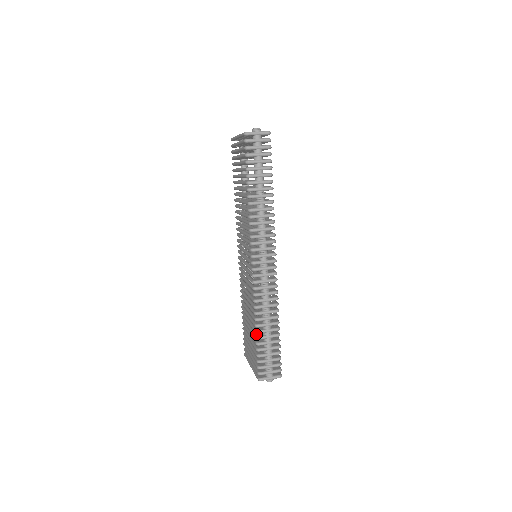
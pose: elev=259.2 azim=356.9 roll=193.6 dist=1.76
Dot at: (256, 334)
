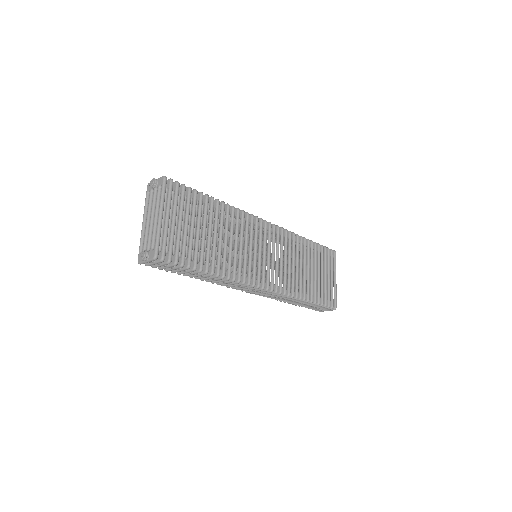
Dot at: occluded
